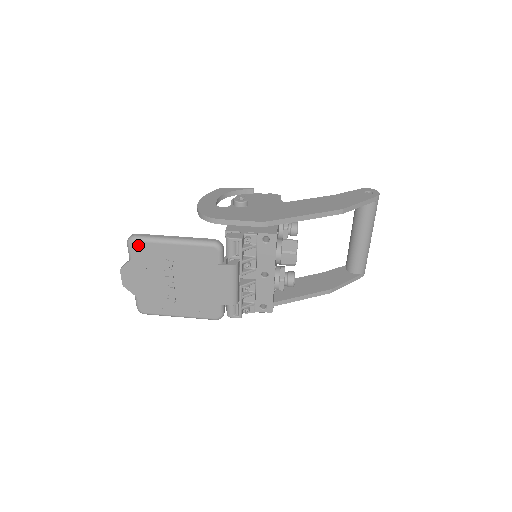
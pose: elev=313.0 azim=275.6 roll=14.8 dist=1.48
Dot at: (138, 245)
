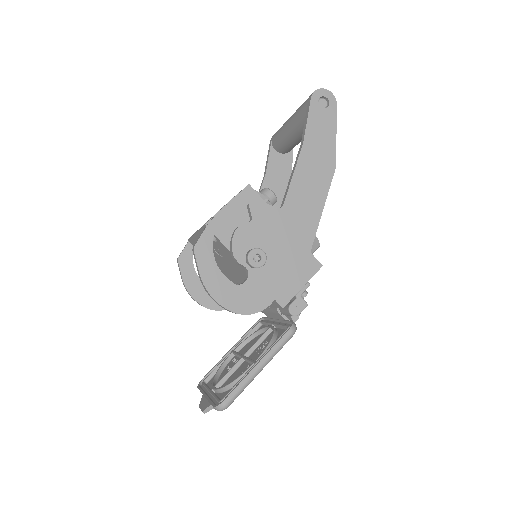
Dot at: occluded
